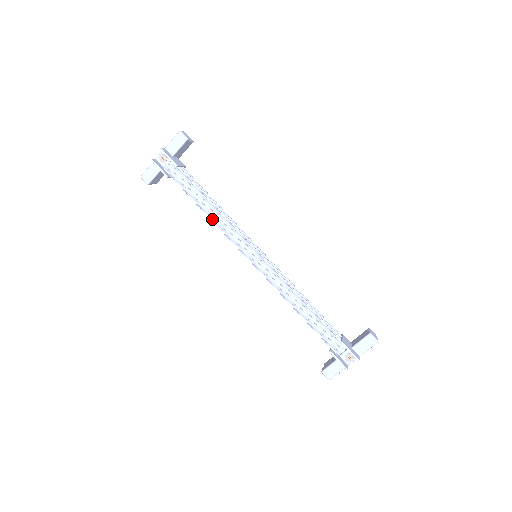
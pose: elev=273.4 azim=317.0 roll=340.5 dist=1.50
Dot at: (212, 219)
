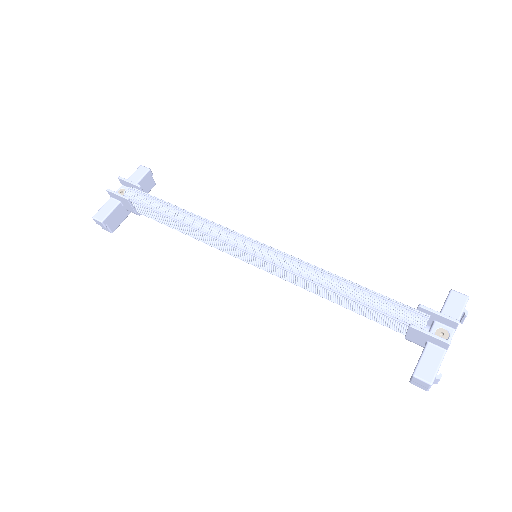
Dot at: (190, 222)
